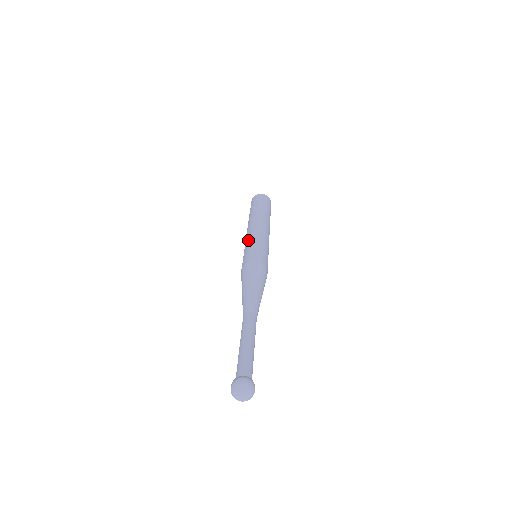
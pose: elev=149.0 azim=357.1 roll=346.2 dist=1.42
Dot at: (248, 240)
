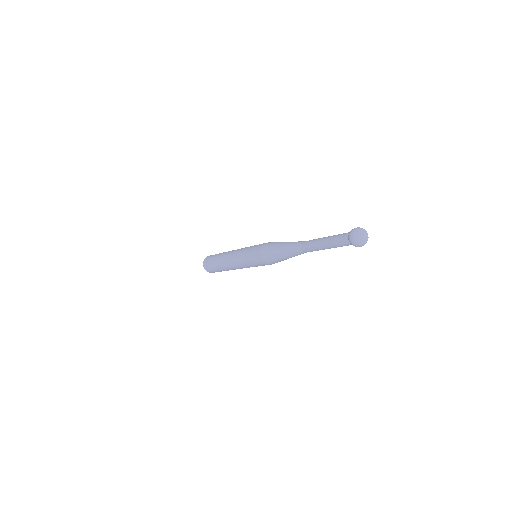
Dot at: (242, 249)
